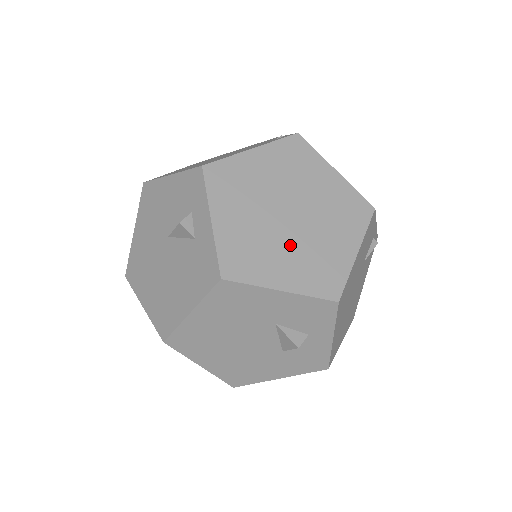
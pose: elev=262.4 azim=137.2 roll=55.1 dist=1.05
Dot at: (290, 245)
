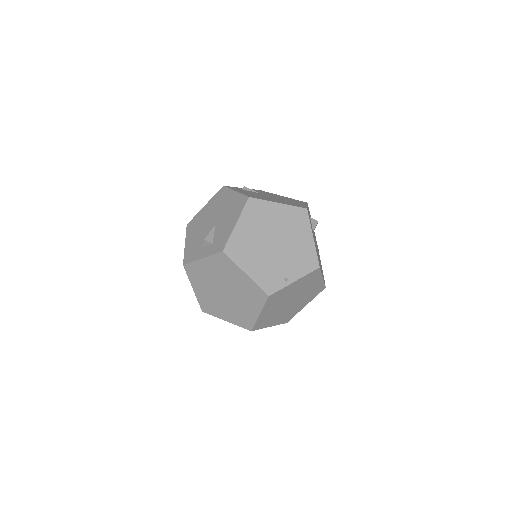
Dot at: (212, 292)
